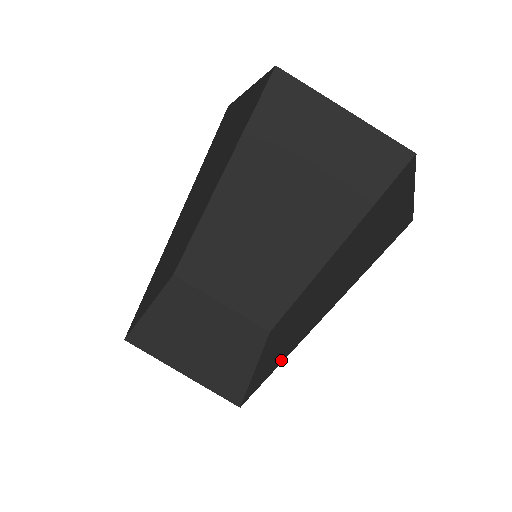
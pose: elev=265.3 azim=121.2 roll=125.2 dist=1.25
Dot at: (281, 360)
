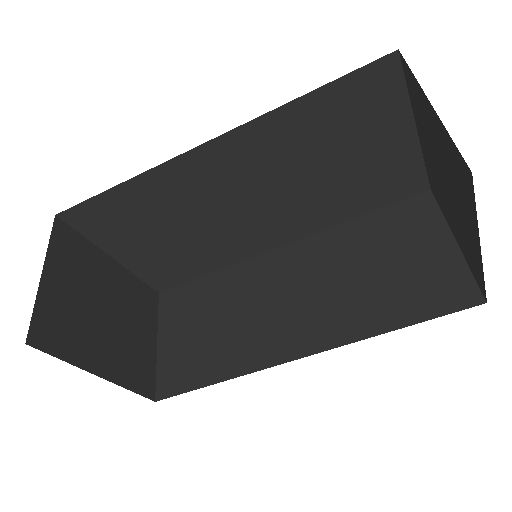
Dot at: (247, 369)
